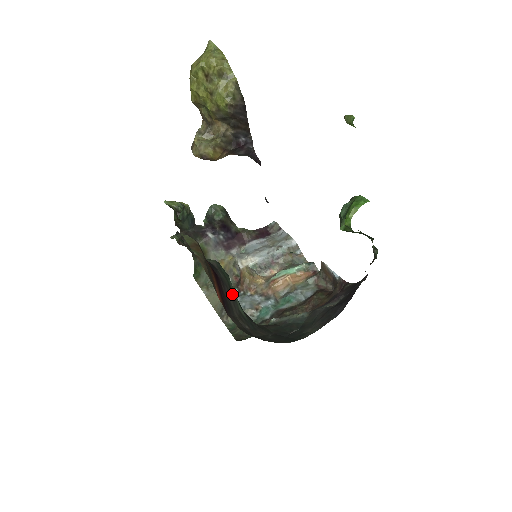
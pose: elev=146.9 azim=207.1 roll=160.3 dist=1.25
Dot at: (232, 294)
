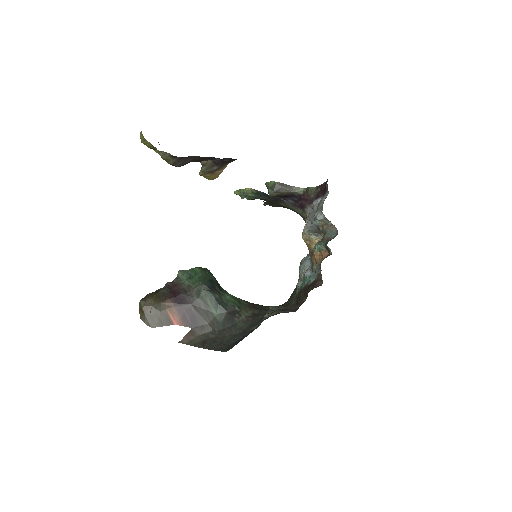
Dot at: (207, 308)
